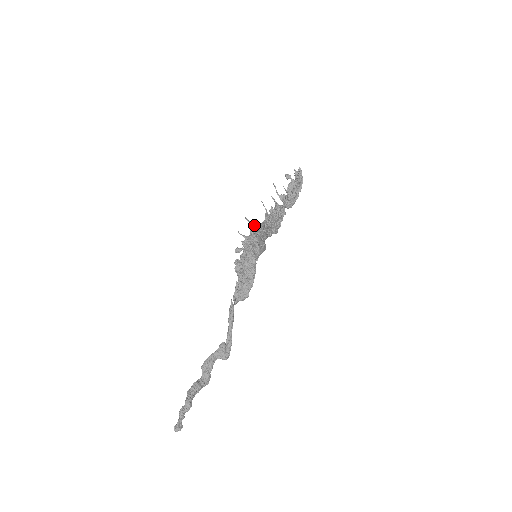
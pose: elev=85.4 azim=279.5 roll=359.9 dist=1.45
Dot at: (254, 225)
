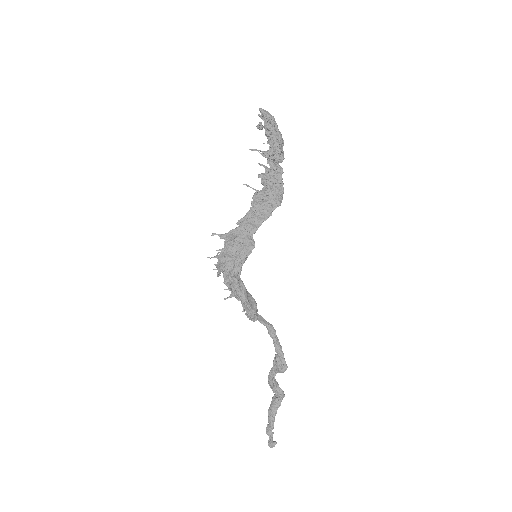
Dot at: (228, 232)
